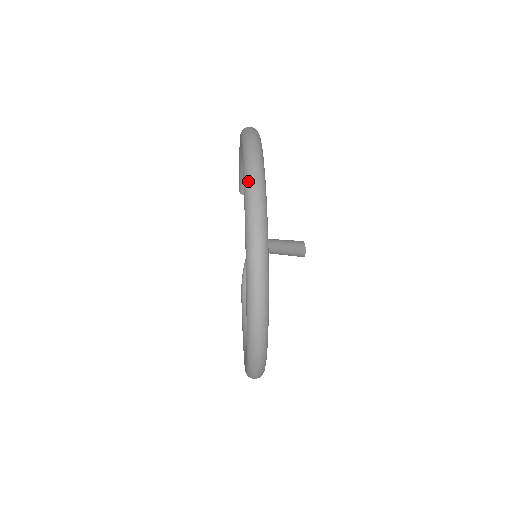
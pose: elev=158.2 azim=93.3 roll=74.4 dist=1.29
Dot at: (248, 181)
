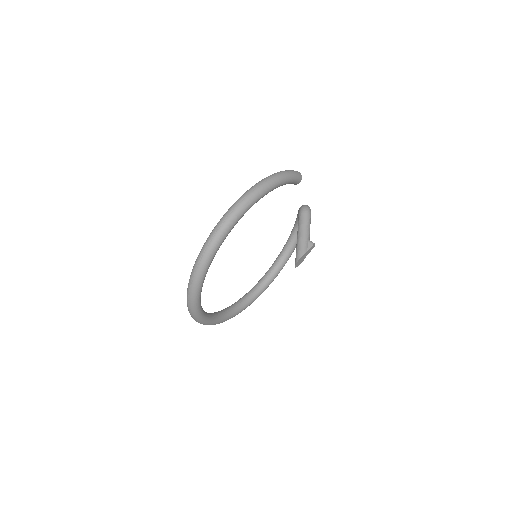
Dot at: (189, 282)
